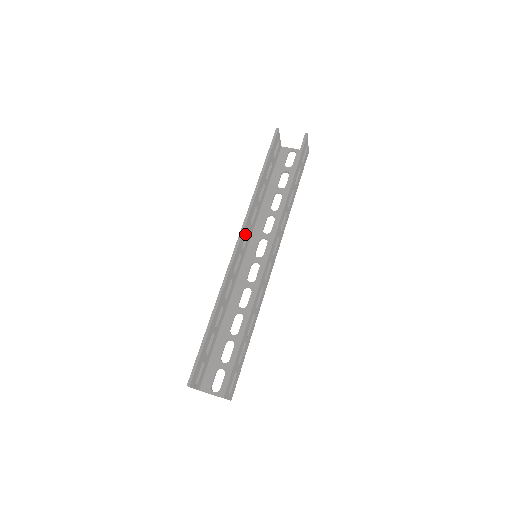
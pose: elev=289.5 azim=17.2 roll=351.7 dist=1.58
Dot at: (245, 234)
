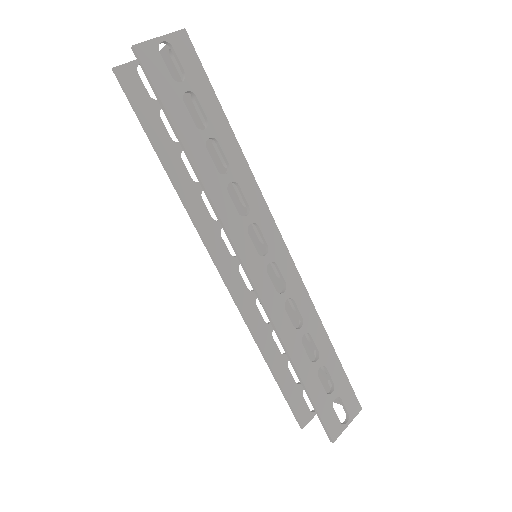
Dot at: (221, 244)
